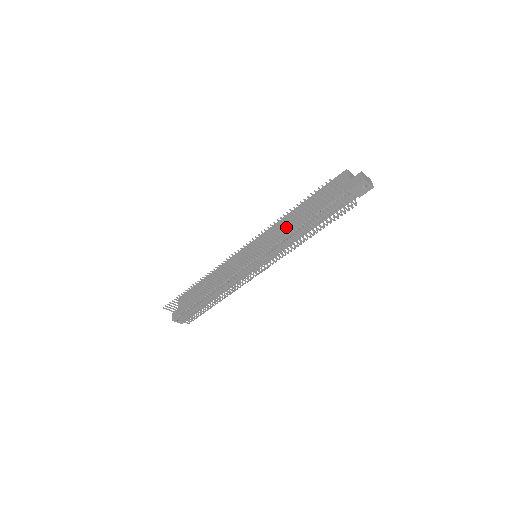
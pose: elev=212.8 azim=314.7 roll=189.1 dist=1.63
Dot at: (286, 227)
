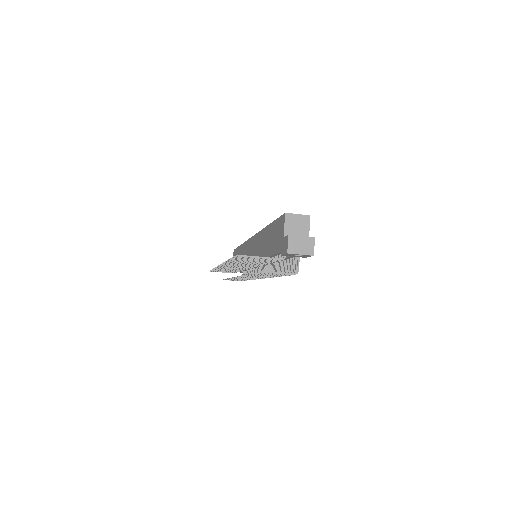
Dot at: (259, 249)
